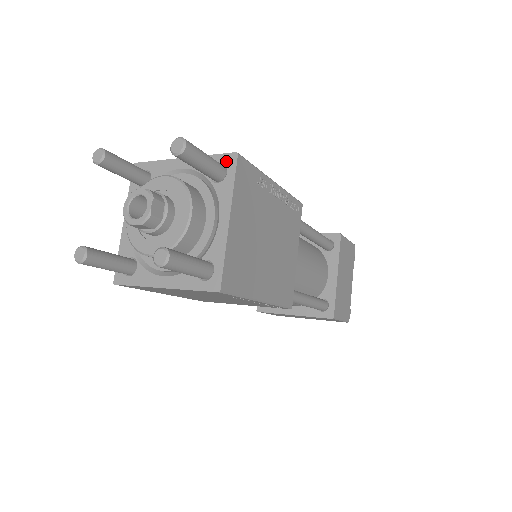
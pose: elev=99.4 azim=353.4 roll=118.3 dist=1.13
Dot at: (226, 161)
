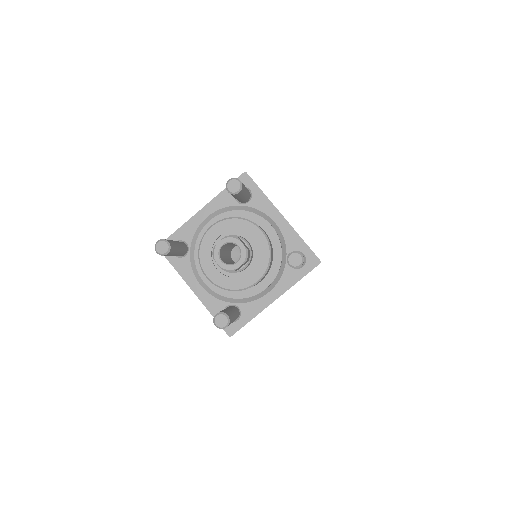
Dot at: (309, 258)
